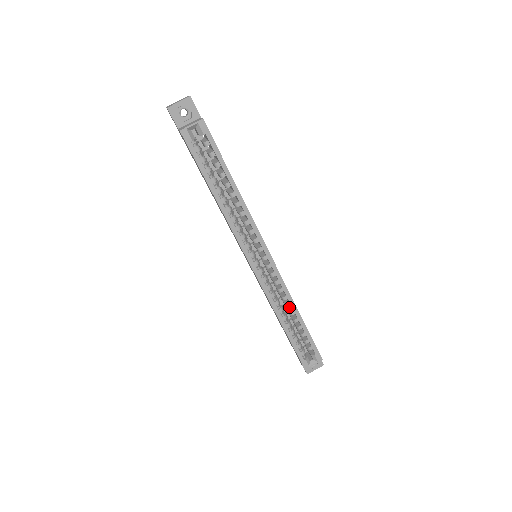
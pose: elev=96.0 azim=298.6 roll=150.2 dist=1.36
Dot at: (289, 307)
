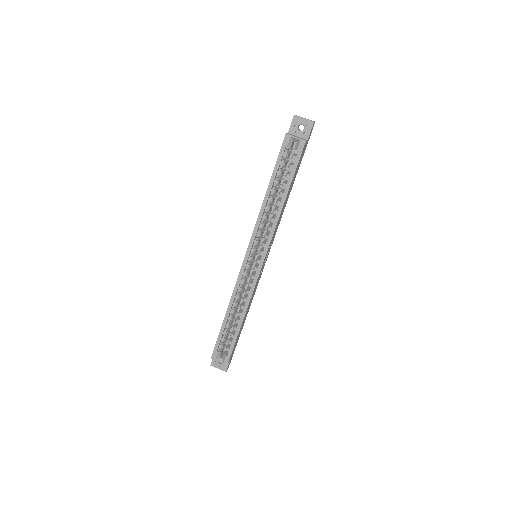
Dot at: (242, 308)
